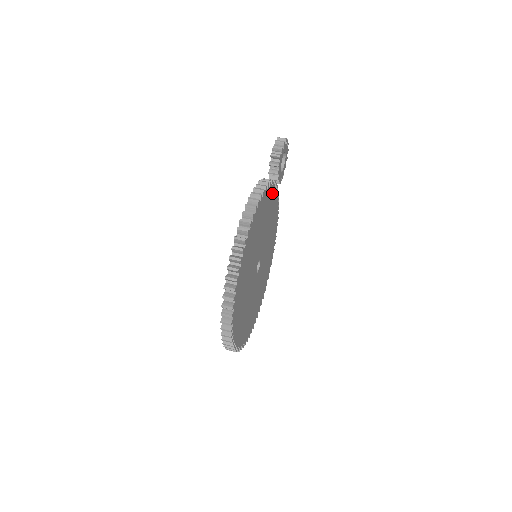
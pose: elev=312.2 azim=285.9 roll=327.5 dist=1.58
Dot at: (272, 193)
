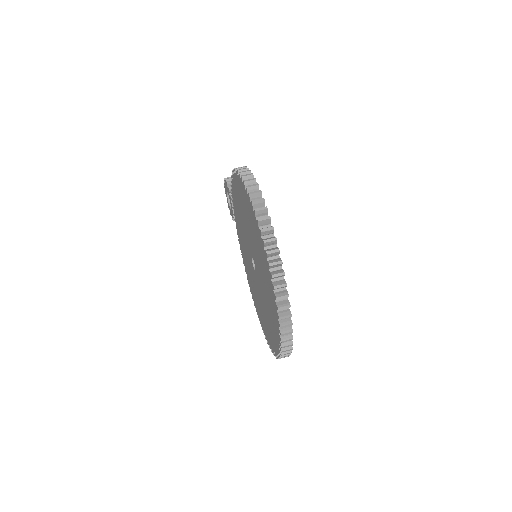
Dot at: occluded
